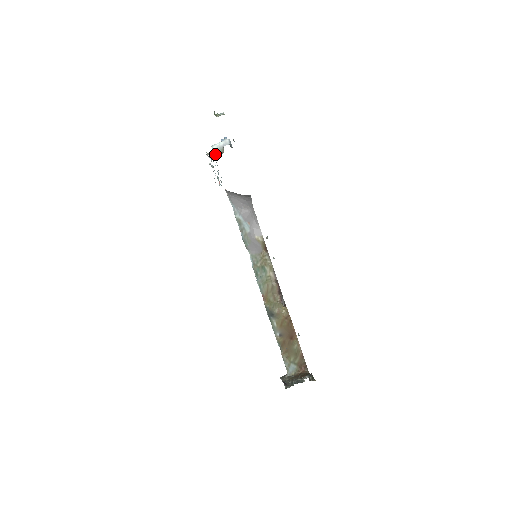
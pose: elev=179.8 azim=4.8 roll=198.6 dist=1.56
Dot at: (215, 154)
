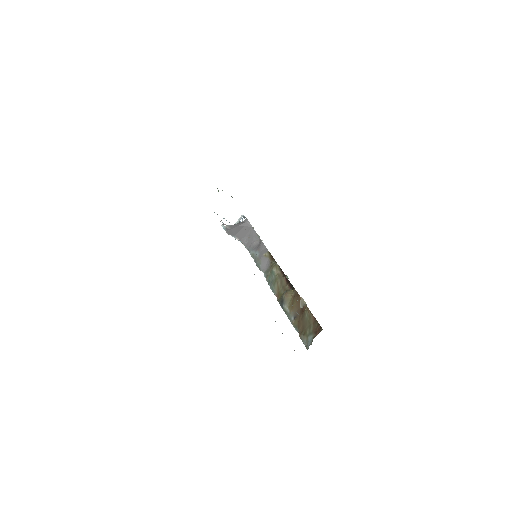
Dot at: occluded
